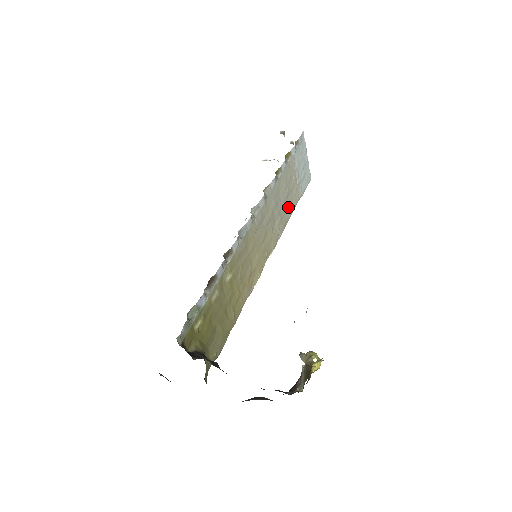
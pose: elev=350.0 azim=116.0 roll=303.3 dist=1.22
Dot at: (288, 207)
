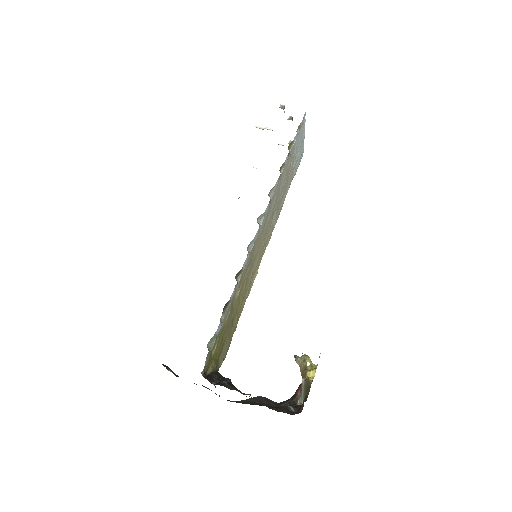
Dot at: (284, 194)
